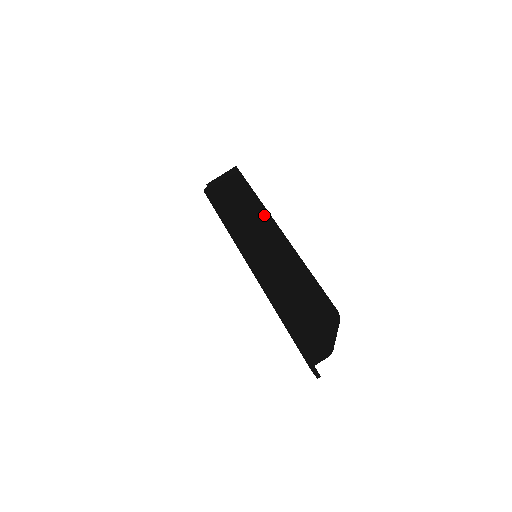
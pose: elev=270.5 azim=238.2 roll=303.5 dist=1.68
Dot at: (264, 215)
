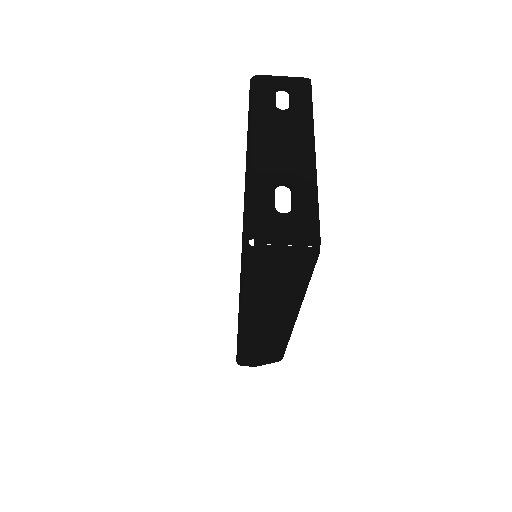
Dot at: (293, 307)
